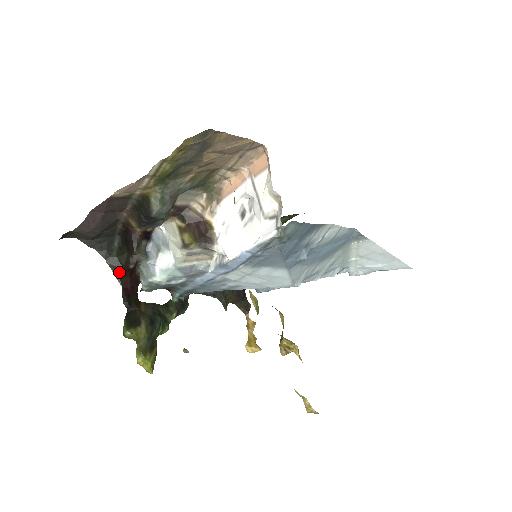
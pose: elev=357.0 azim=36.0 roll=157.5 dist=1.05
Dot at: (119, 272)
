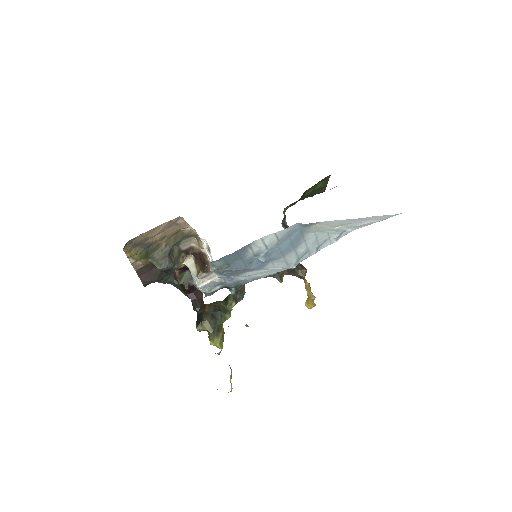
Dot at: (185, 292)
